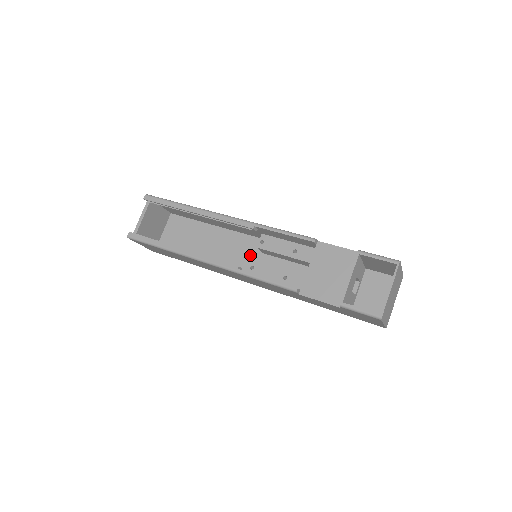
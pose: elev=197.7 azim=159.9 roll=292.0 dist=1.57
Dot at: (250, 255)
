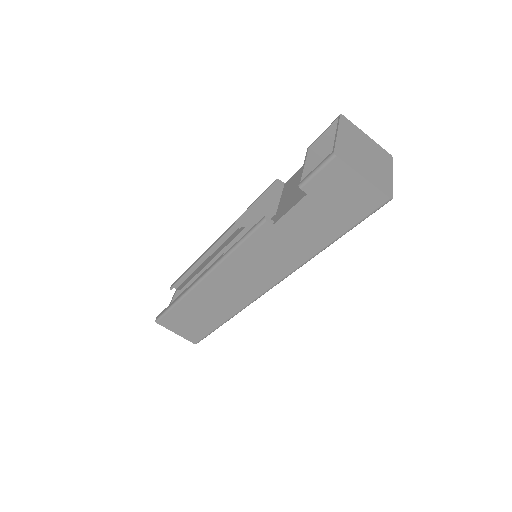
Dot at: occluded
